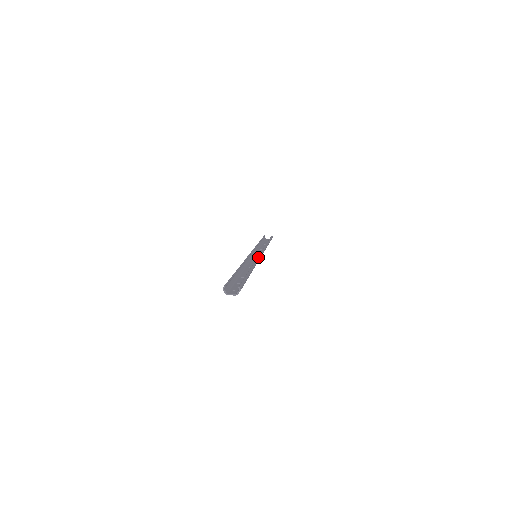
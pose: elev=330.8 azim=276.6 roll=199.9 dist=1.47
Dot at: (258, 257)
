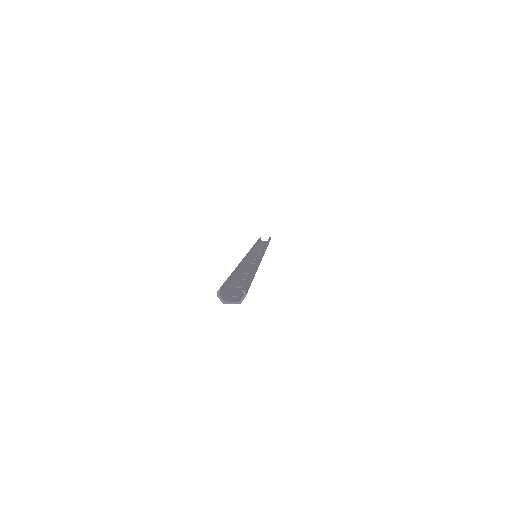
Dot at: (260, 255)
